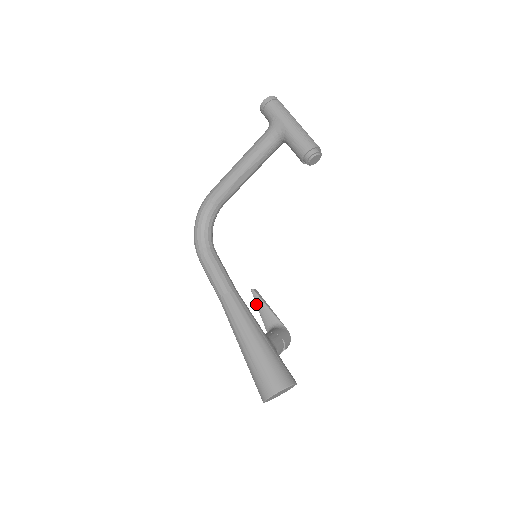
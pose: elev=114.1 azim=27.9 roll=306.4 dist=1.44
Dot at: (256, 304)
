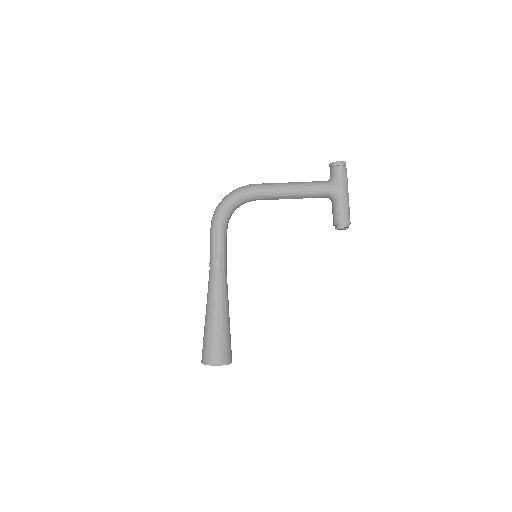
Dot at: occluded
